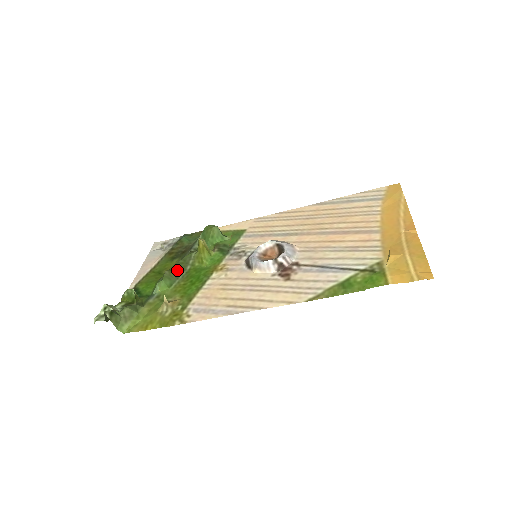
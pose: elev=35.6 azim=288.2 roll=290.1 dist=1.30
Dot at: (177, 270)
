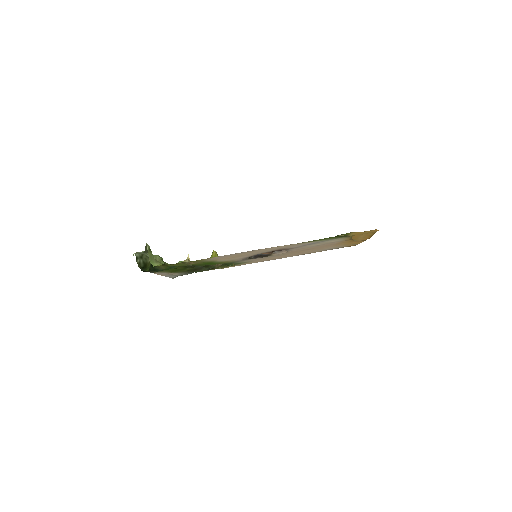
Dot at: occluded
